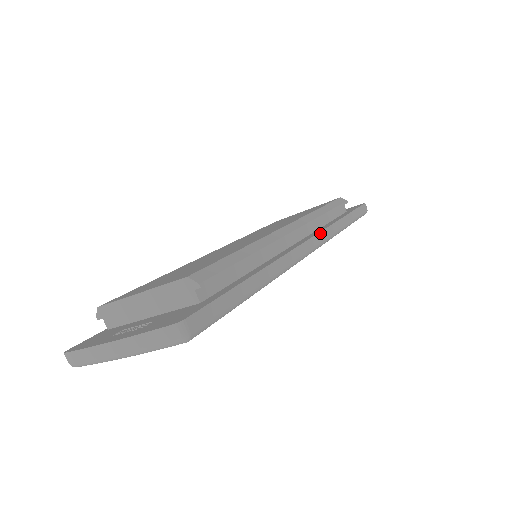
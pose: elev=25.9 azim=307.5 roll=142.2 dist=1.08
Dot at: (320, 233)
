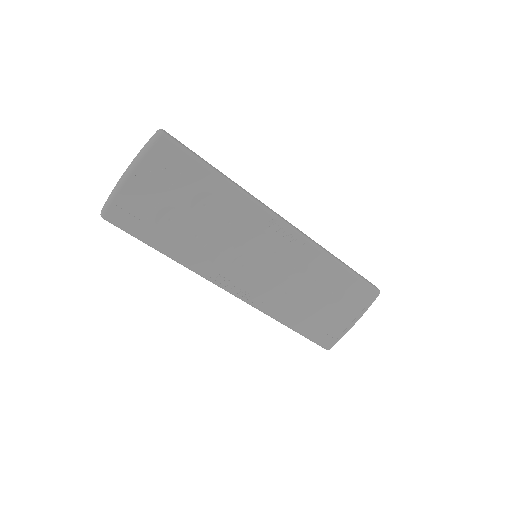
Dot at: (301, 231)
